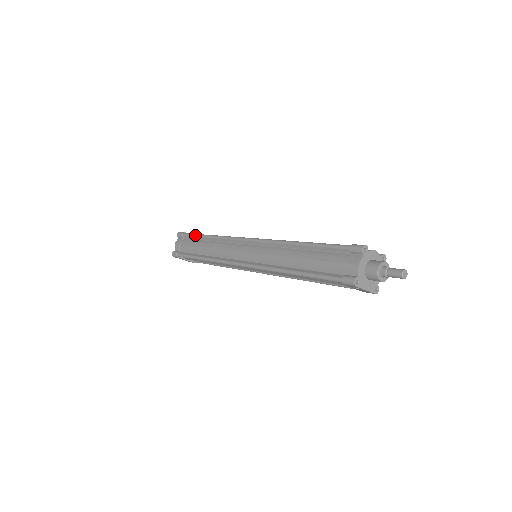
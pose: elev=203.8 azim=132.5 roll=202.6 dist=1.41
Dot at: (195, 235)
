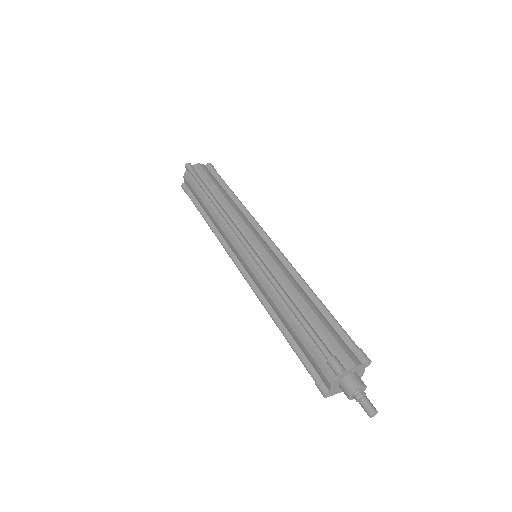
Dot at: (200, 186)
